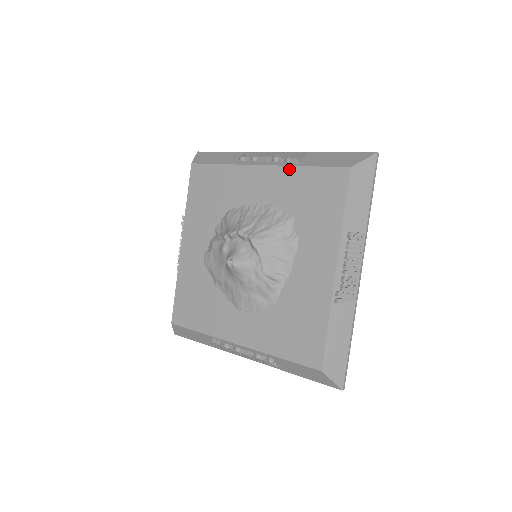
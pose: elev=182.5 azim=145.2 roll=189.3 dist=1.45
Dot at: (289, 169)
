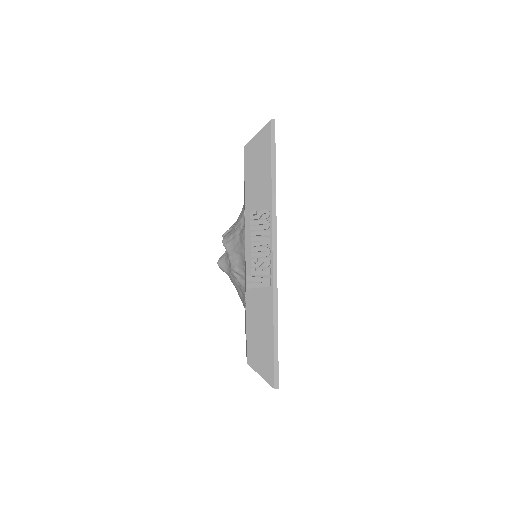
Dot at: occluded
